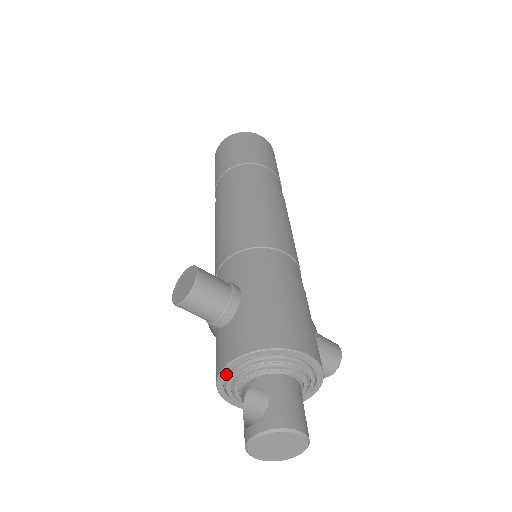
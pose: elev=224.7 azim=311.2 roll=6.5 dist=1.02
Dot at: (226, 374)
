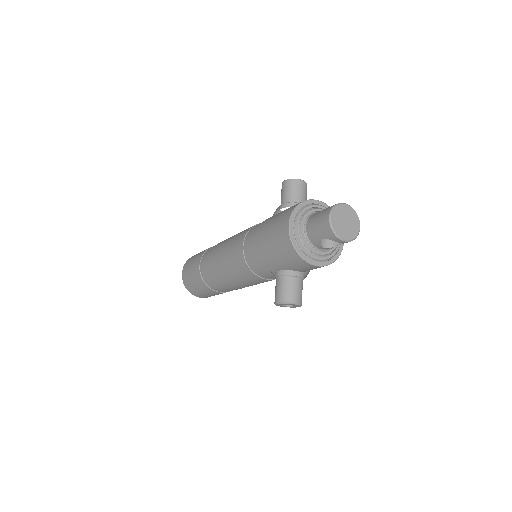
Dot at: (312, 203)
